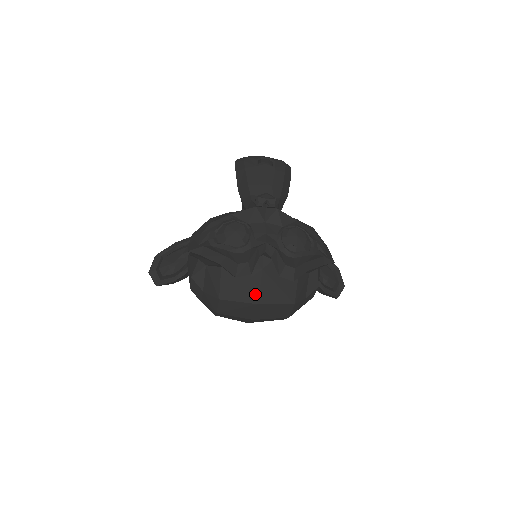
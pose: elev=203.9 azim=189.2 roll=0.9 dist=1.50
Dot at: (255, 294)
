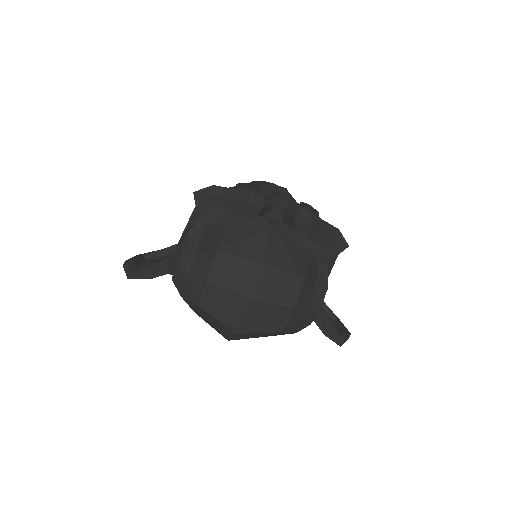
Dot at: (261, 250)
